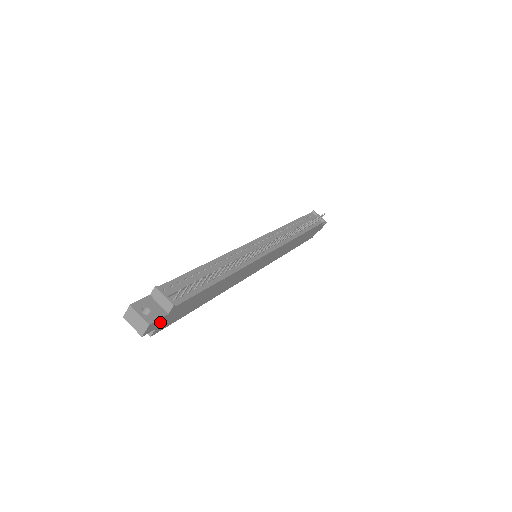
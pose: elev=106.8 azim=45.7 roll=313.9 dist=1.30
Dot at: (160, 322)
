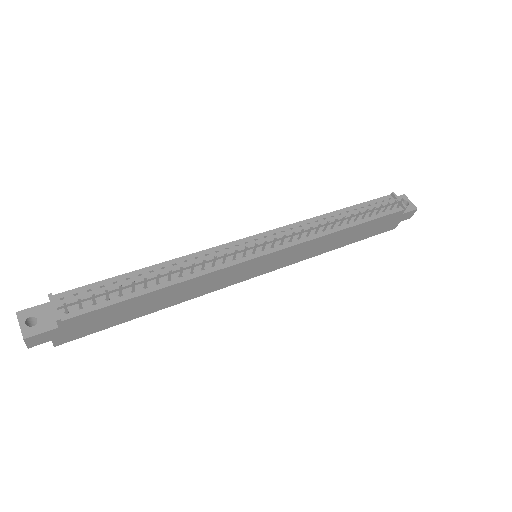
Dot at: (52, 335)
